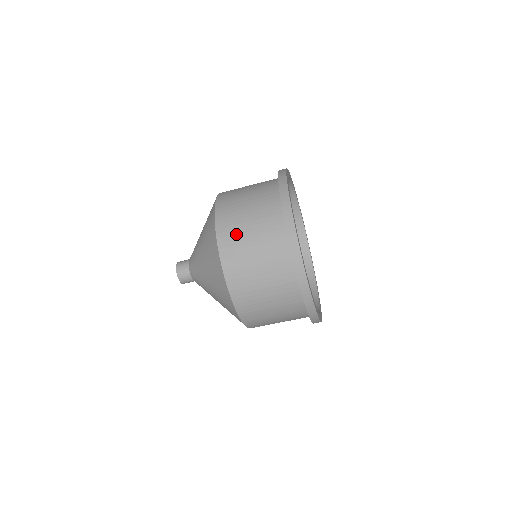
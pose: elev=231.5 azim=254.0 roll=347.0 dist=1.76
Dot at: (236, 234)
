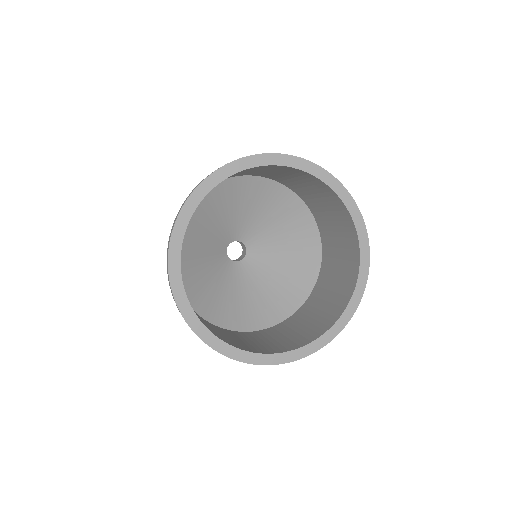
Dot at: occluded
